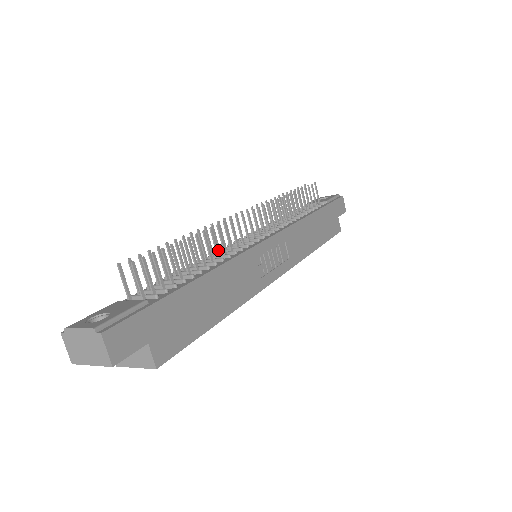
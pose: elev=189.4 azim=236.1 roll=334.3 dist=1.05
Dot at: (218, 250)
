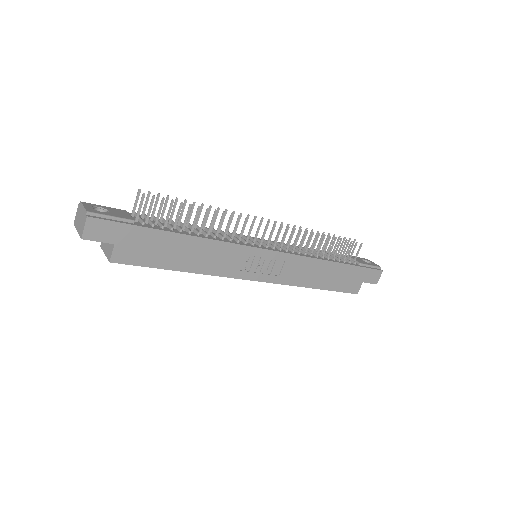
Dot at: (219, 229)
